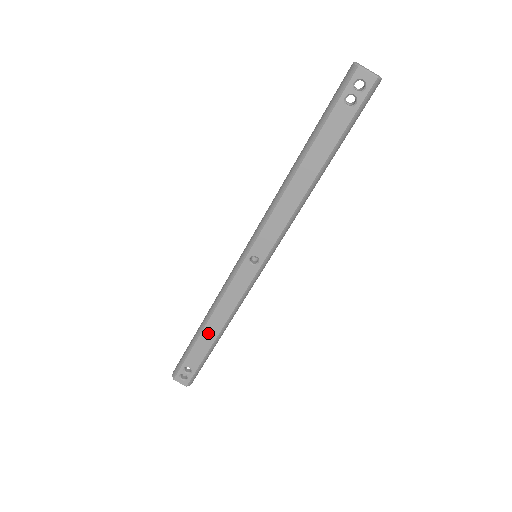
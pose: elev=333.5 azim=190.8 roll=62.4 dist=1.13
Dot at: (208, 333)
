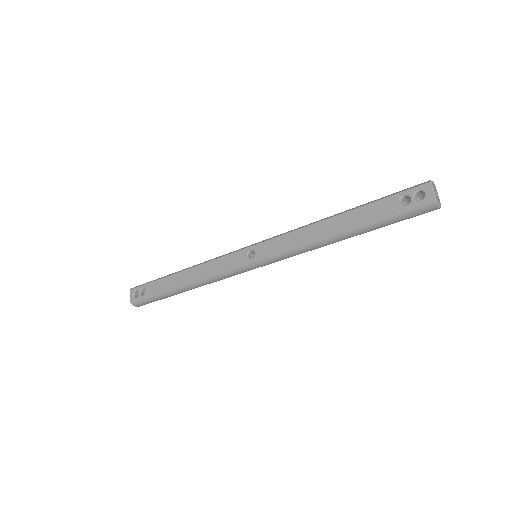
Dot at: (179, 278)
